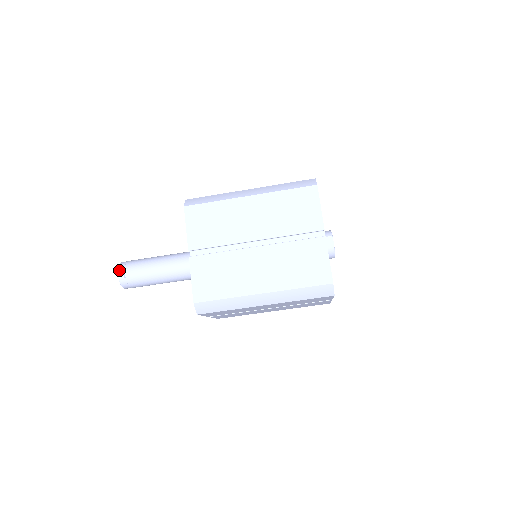
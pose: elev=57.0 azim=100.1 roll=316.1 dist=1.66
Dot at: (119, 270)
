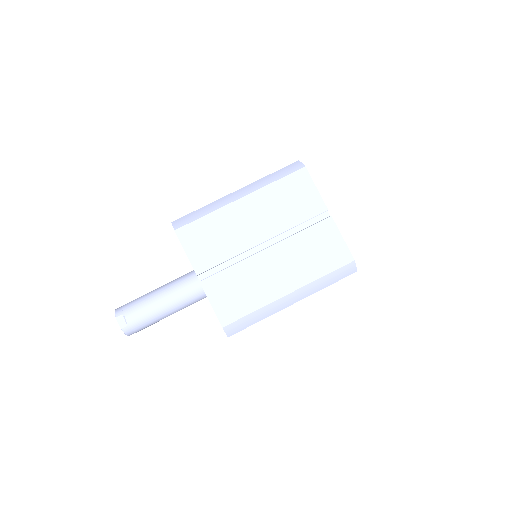
Dot at: (118, 319)
